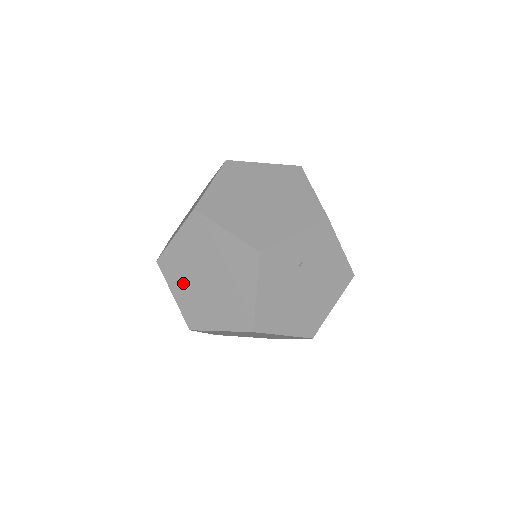
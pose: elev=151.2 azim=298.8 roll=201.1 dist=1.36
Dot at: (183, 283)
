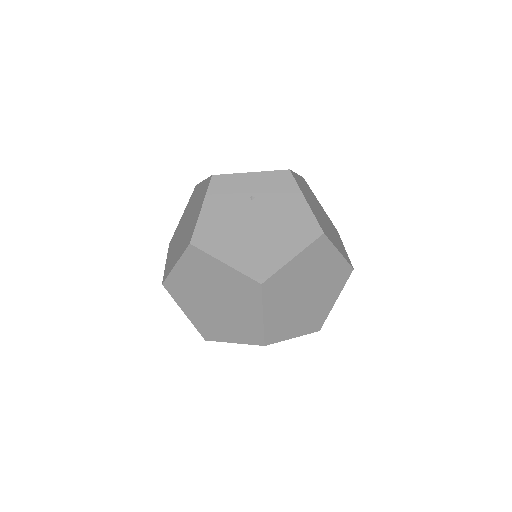
Dot at: (173, 246)
